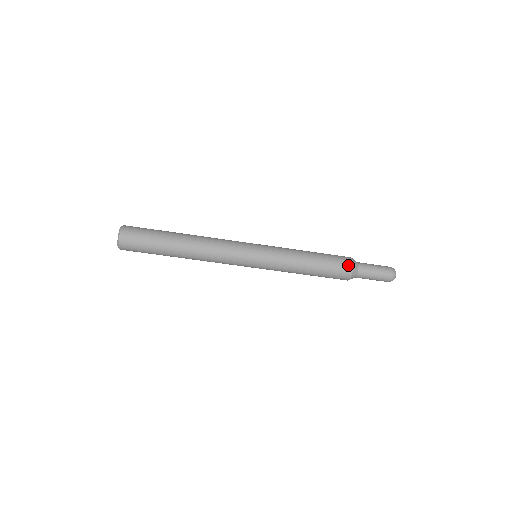
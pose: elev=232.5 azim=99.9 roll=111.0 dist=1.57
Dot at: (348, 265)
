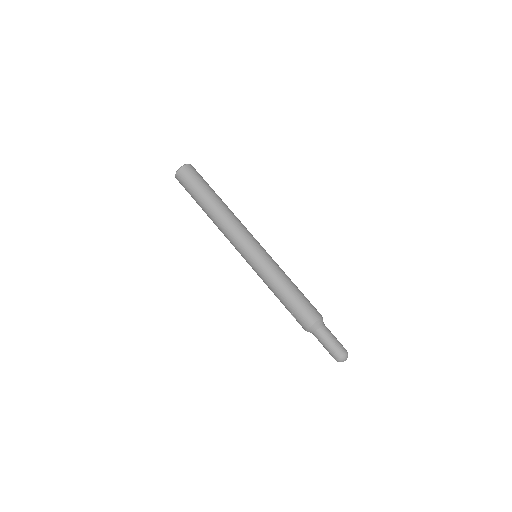
Dot at: occluded
